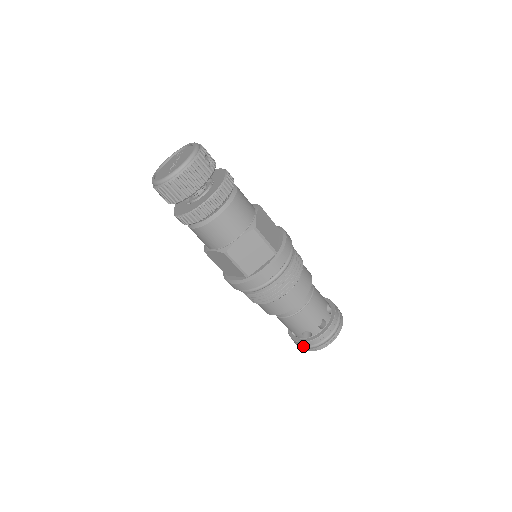
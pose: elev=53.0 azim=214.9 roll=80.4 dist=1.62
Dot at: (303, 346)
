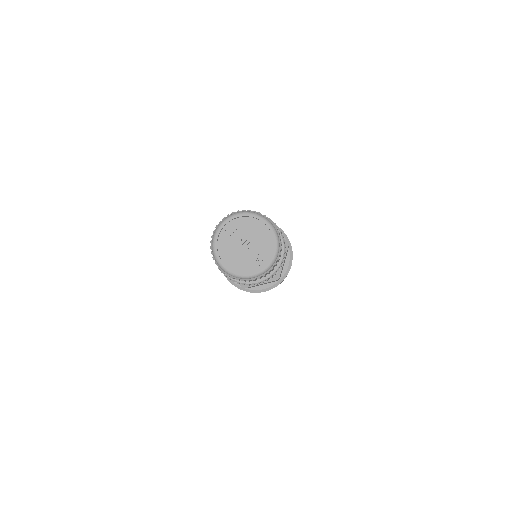
Dot at: occluded
